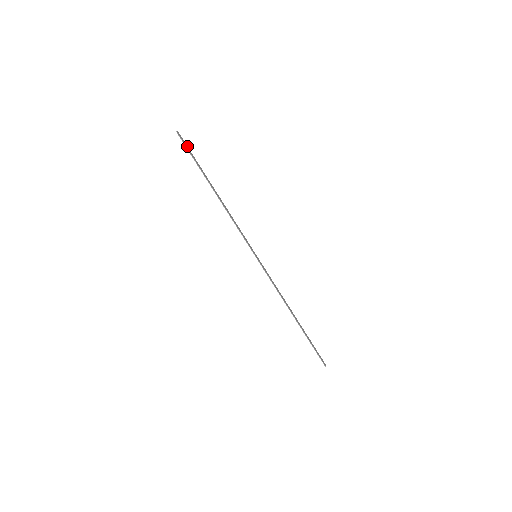
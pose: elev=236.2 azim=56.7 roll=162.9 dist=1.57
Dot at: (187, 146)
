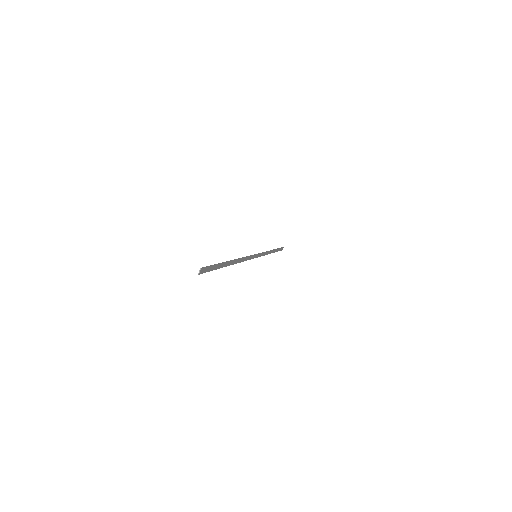
Dot at: occluded
